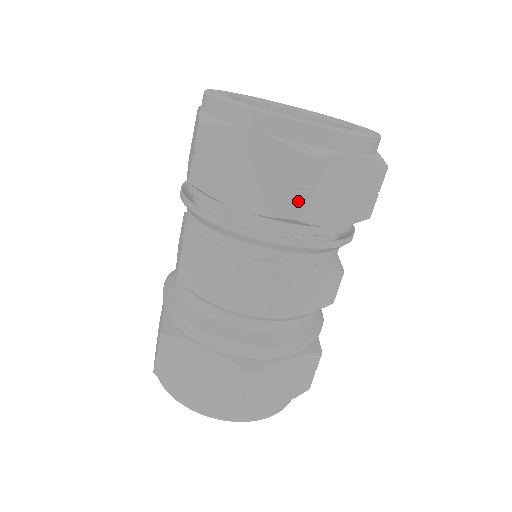
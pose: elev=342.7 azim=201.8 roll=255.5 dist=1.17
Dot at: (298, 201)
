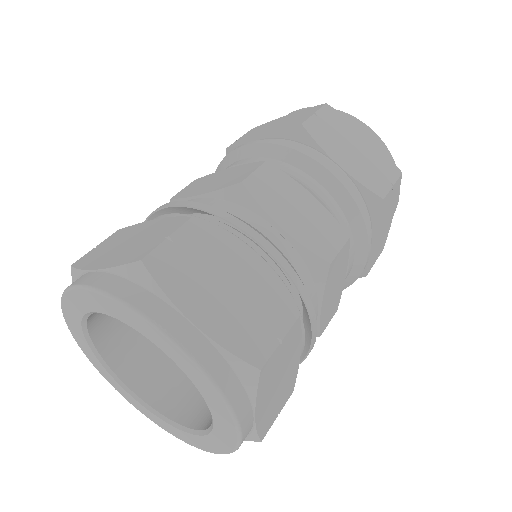
Dot at: (389, 190)
